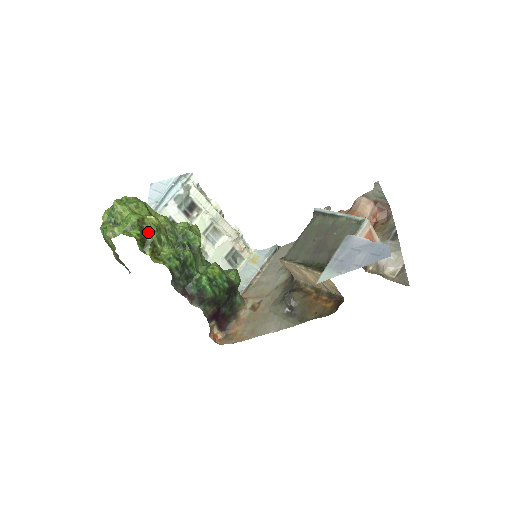
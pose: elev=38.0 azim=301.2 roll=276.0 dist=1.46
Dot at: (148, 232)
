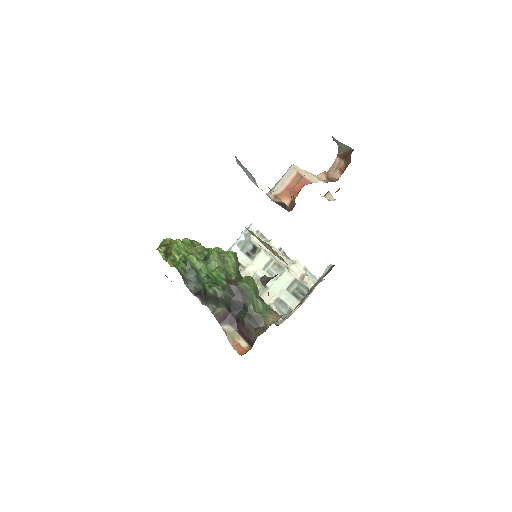
Dot at: (170, 247)
